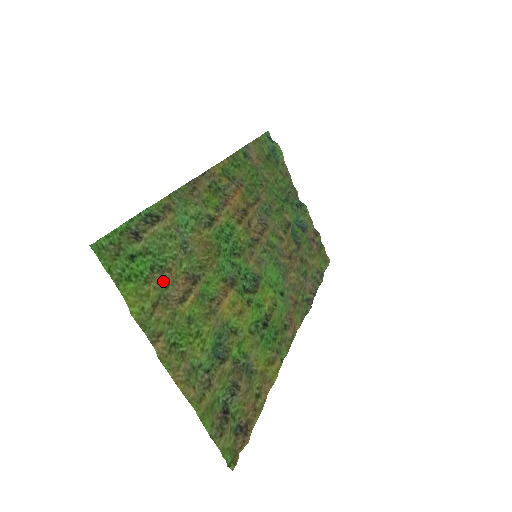
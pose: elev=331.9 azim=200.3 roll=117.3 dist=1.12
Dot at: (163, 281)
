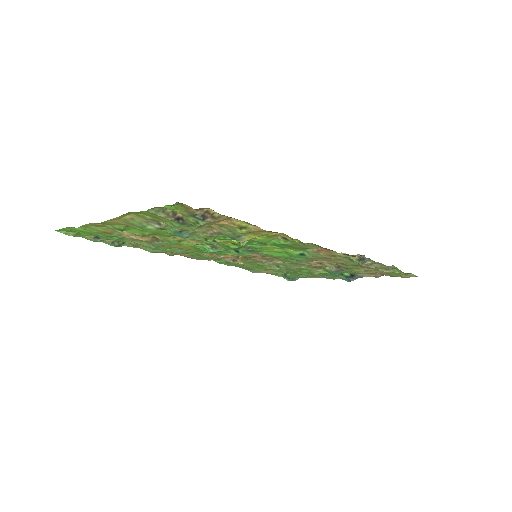
Dot at: occluded
